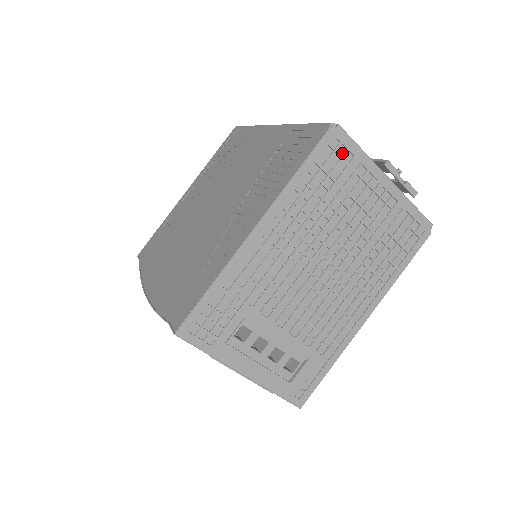
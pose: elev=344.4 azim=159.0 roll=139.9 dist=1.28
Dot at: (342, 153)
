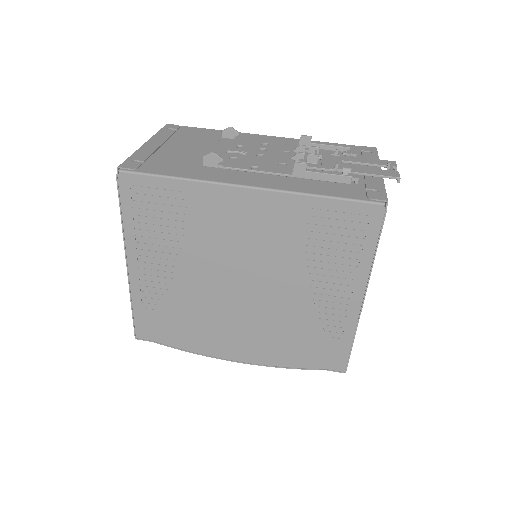
Dot at: occluded
